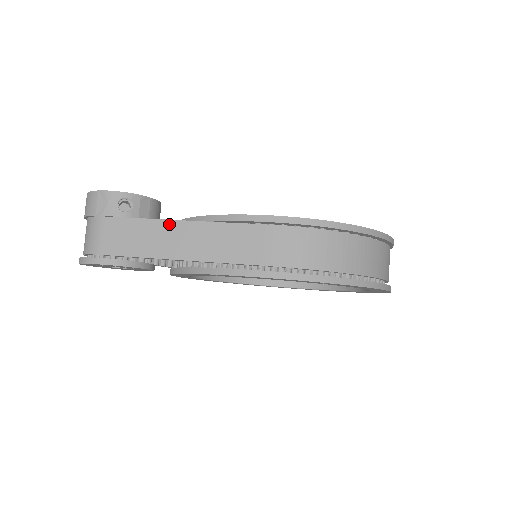
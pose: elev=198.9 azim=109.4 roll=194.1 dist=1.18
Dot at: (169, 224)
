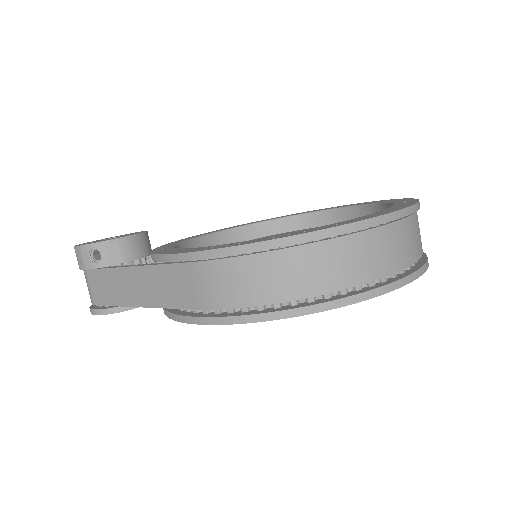
Dot at: (123, 272)
